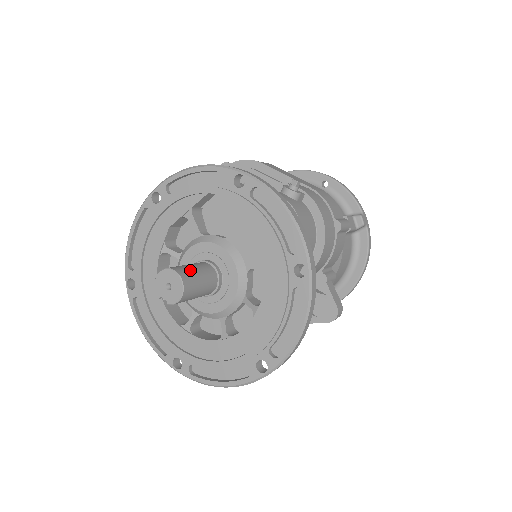
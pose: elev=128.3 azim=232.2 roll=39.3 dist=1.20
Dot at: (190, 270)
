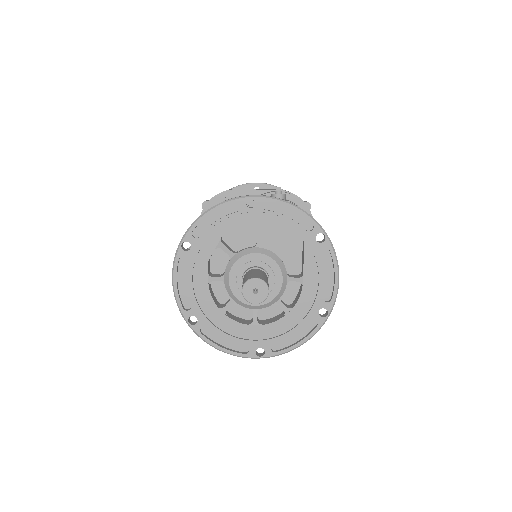
Dot at: (258, 274)
